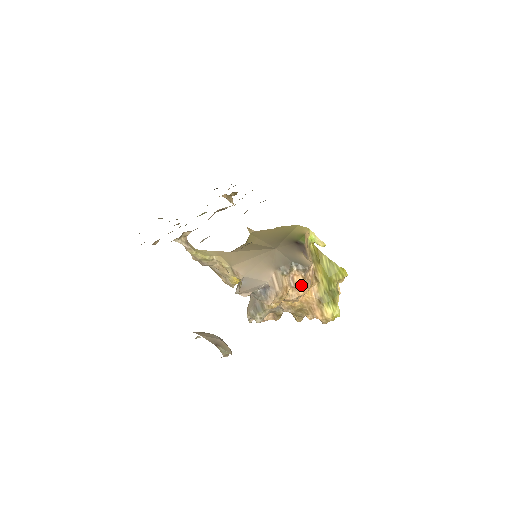
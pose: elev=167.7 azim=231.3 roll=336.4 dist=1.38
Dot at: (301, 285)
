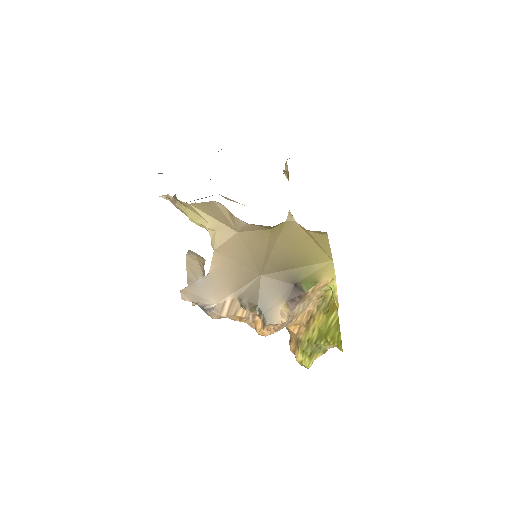
Dot at: (259, 328)
